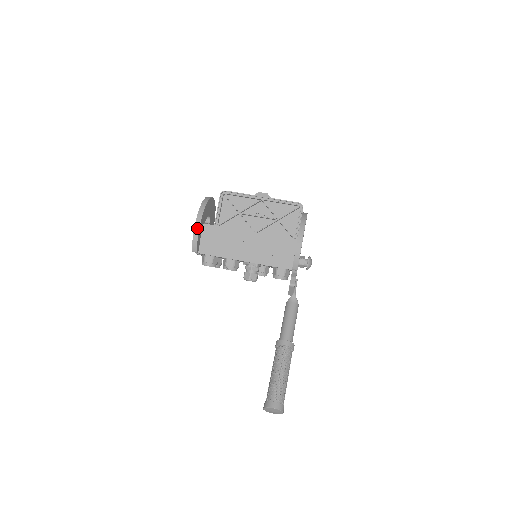
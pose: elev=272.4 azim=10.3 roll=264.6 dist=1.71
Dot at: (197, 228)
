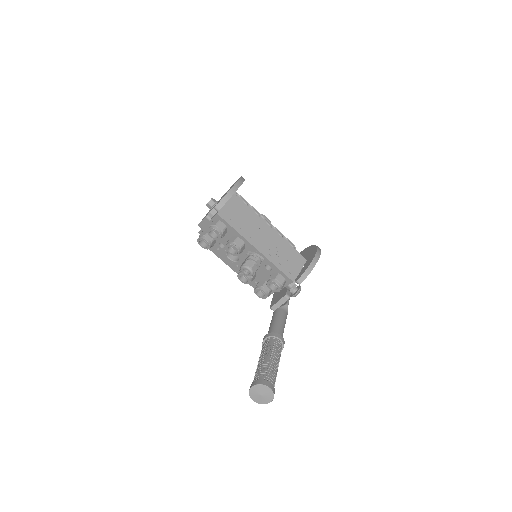
Dot at: (235, 189)
